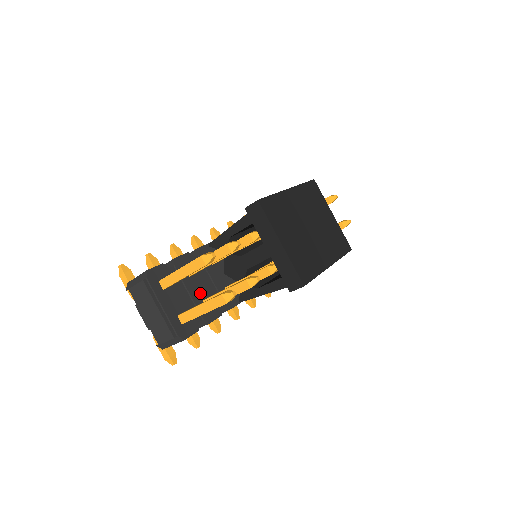
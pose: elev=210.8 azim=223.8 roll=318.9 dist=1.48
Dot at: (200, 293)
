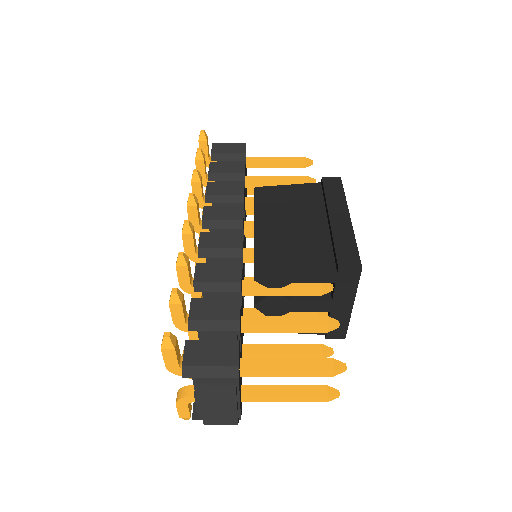
Dot at: occluded
